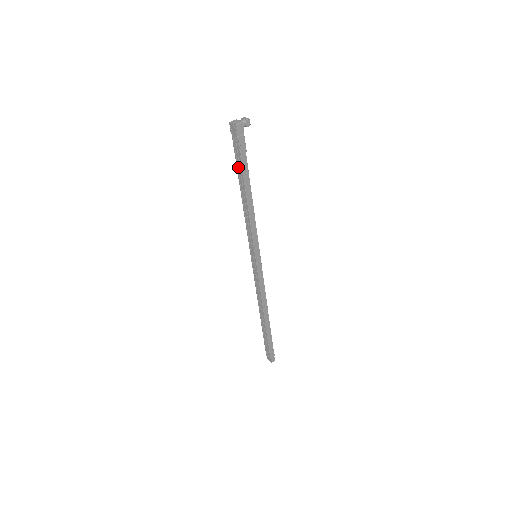
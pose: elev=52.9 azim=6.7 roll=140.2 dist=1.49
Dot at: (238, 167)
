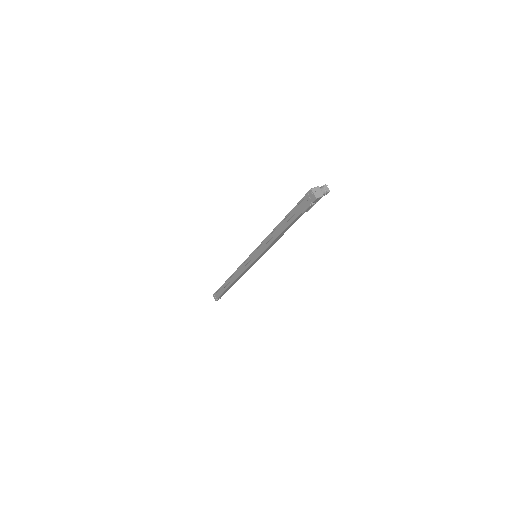
Dot at: (291, 214)
